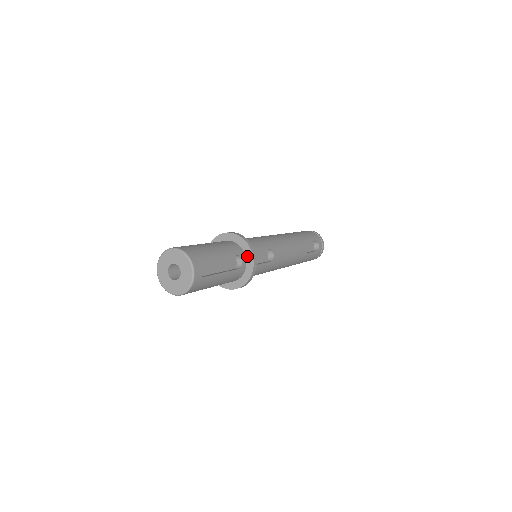
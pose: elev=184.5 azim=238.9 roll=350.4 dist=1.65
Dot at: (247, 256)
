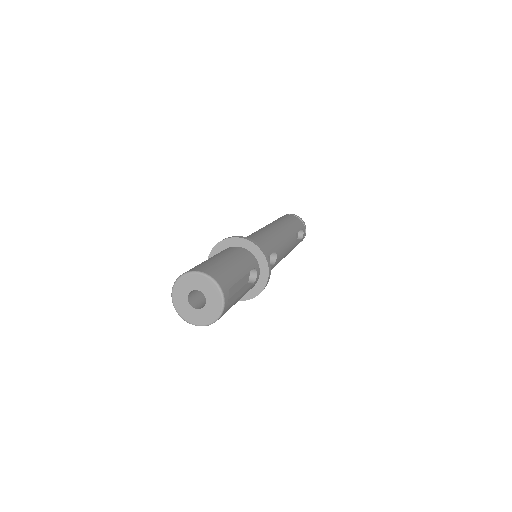
Dot at: (261, 267)
